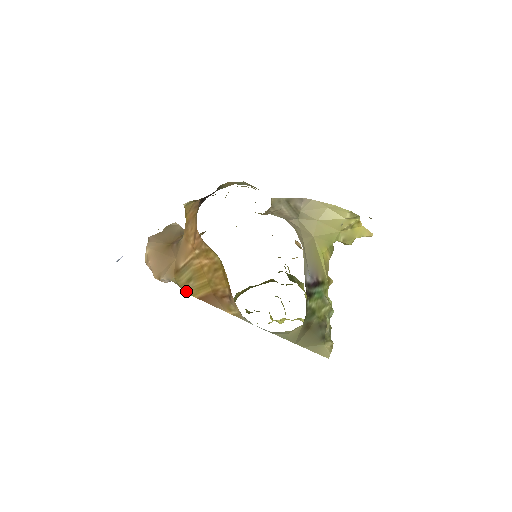
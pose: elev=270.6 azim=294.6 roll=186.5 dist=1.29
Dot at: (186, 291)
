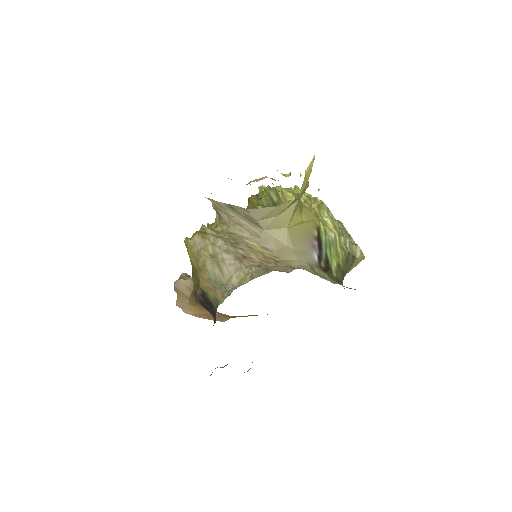
Dot at: occluded
